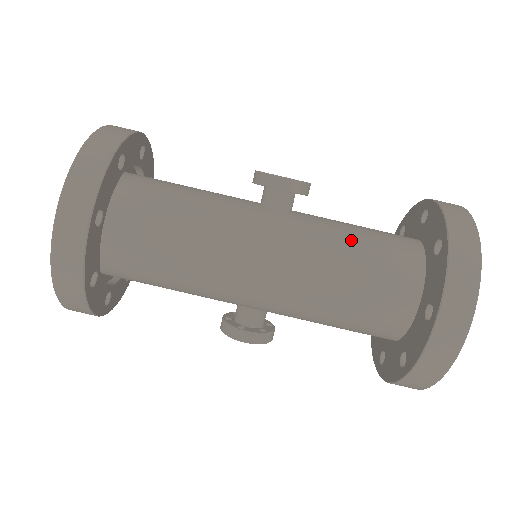
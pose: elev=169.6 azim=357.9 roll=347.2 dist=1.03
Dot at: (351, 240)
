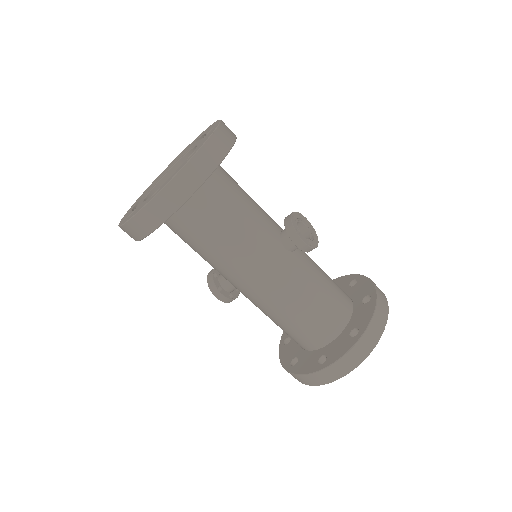
Dot at: (314, 295)
